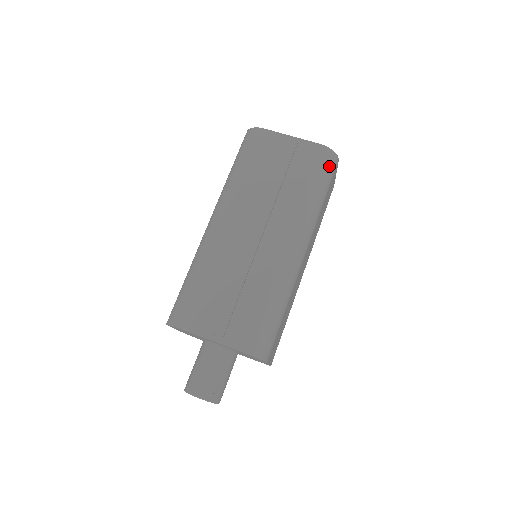
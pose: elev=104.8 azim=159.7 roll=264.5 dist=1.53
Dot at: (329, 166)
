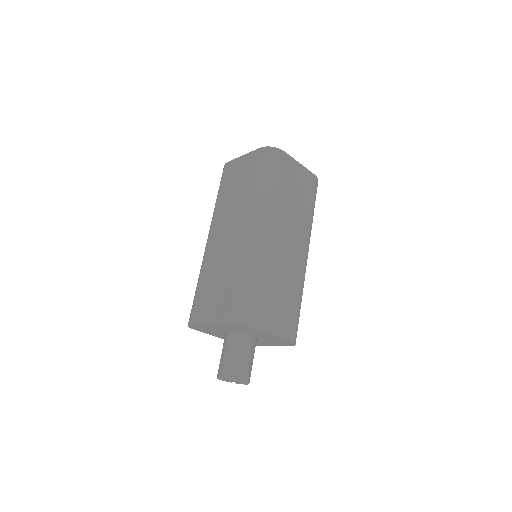
Dot at: (271, 159)
